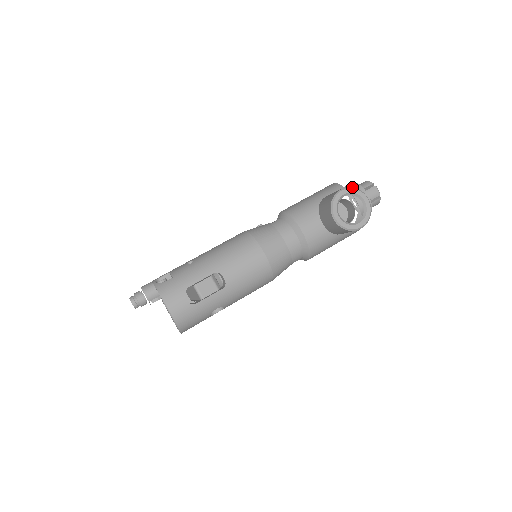
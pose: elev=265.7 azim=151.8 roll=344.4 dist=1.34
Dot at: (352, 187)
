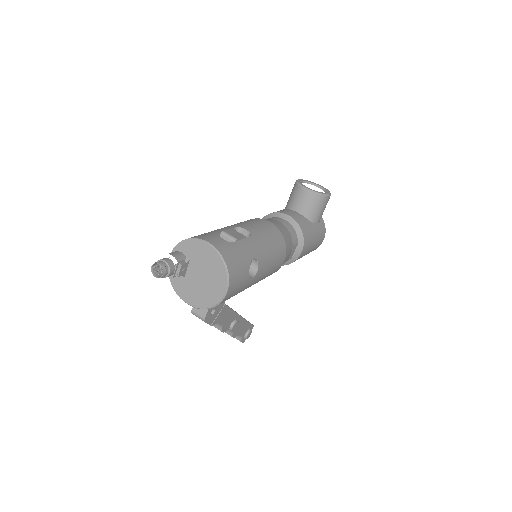
Dot at: (304, 180)
